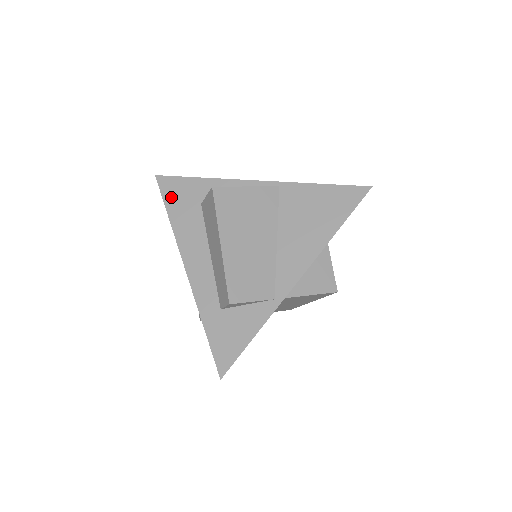
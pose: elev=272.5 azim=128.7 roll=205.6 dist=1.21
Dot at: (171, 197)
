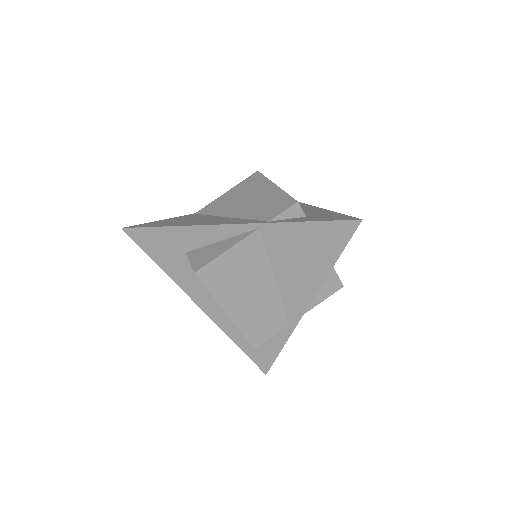
Dot at: (151, 249)
